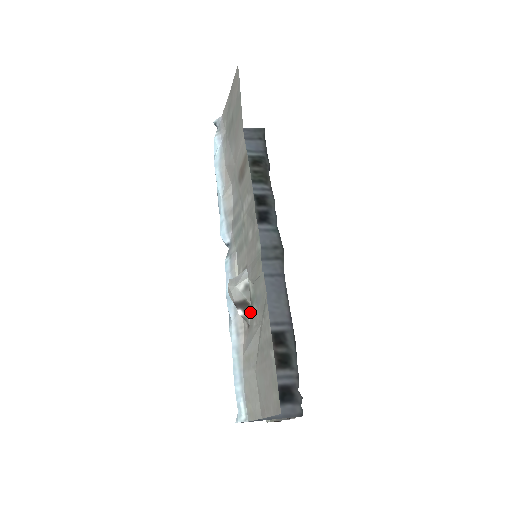
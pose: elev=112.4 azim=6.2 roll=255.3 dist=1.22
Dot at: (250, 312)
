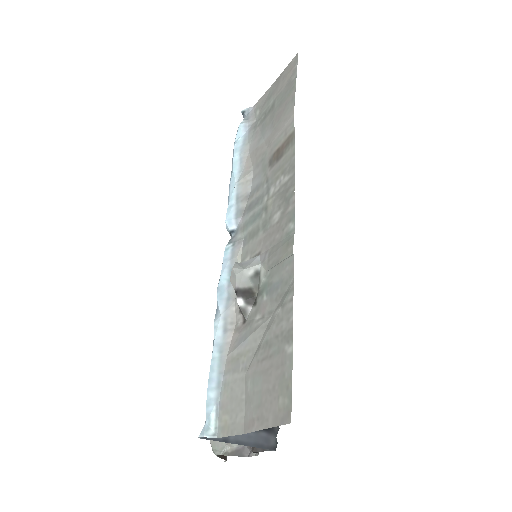
Dot at: (253, 304)
